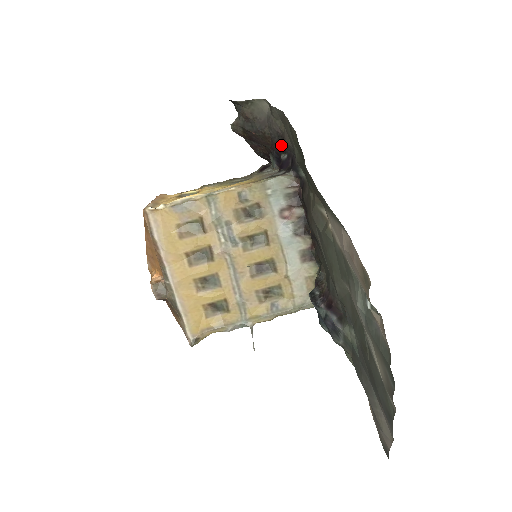
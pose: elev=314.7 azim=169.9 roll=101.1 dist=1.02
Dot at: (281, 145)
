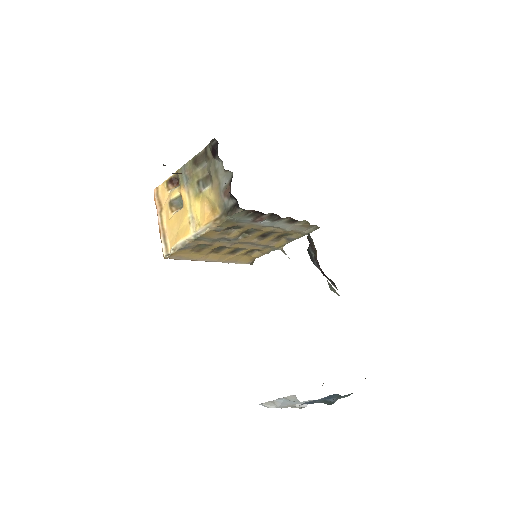
Dot at: occluded
